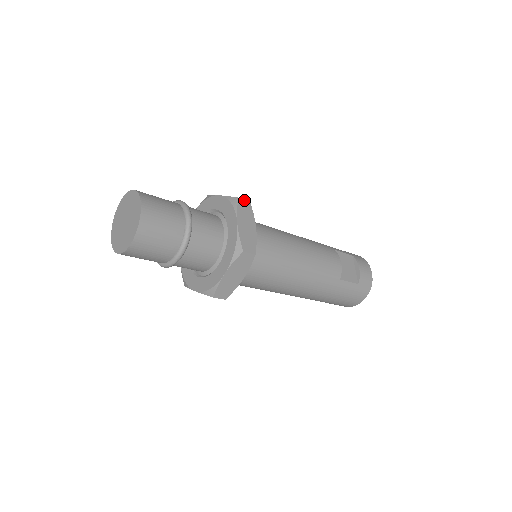
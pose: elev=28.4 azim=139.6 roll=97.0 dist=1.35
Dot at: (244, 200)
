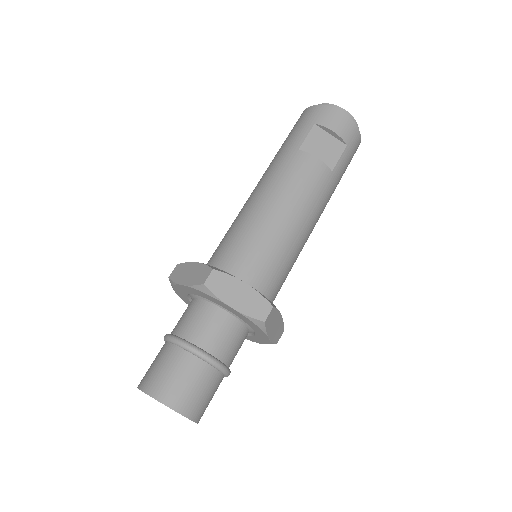
Dot at: (209, 277)
